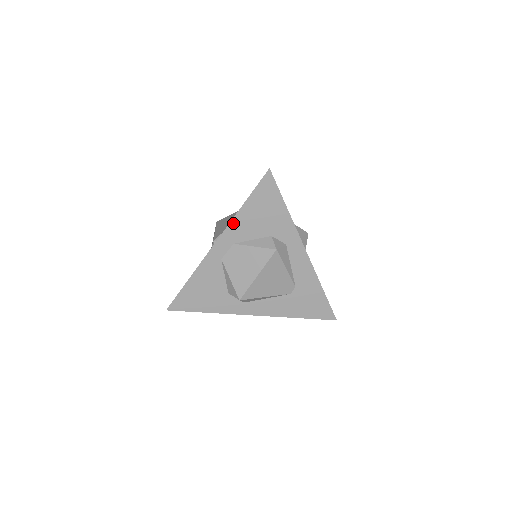
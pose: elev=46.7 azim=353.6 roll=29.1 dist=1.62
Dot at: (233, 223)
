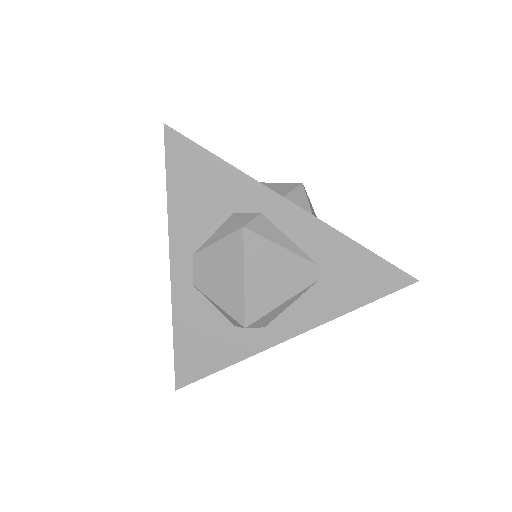
Dot at: (173, 228)
